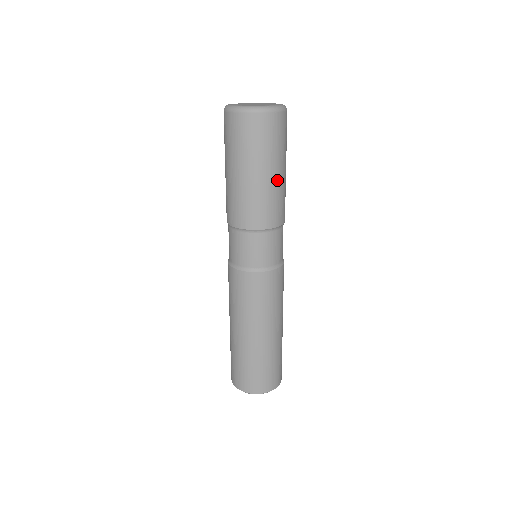
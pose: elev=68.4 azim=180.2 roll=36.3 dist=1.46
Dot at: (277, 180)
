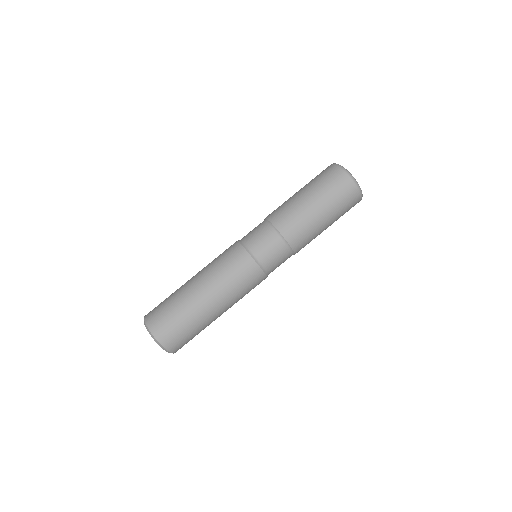
Dot at: occluded
